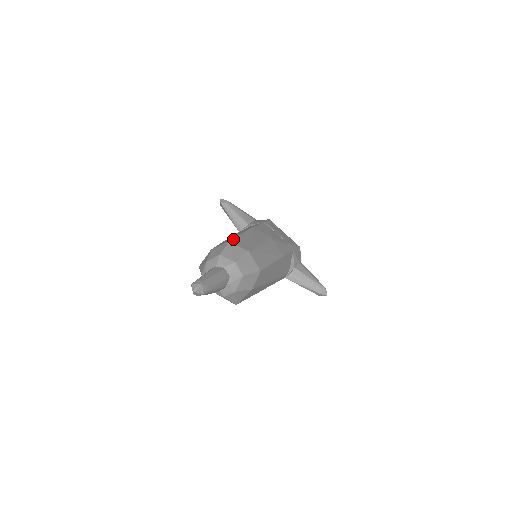
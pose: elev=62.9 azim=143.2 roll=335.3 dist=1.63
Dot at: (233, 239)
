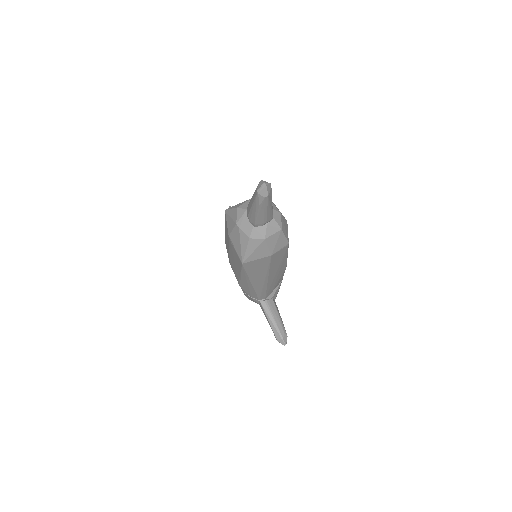
Dot at: occluded
